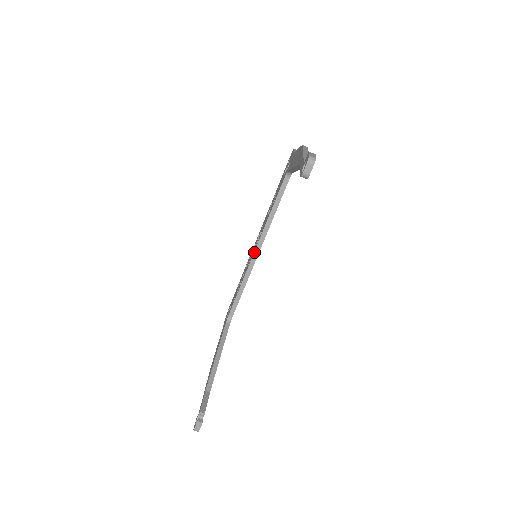
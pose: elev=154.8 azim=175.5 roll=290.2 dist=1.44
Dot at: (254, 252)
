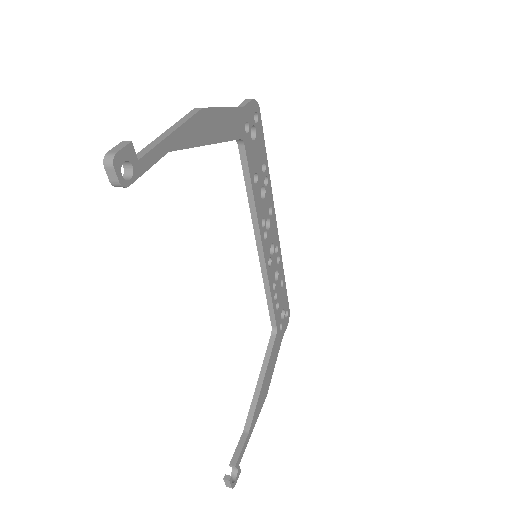
Dot at: (257, 249)
